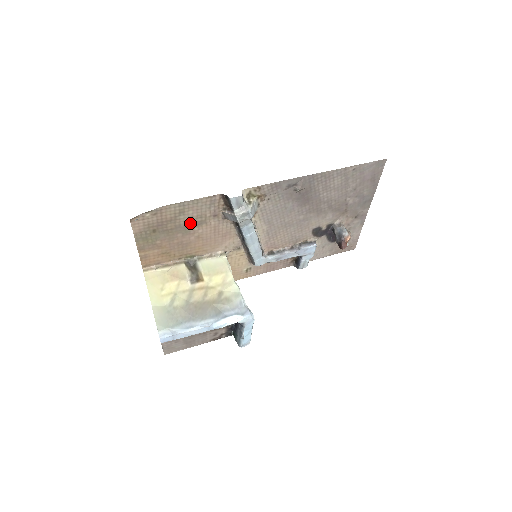
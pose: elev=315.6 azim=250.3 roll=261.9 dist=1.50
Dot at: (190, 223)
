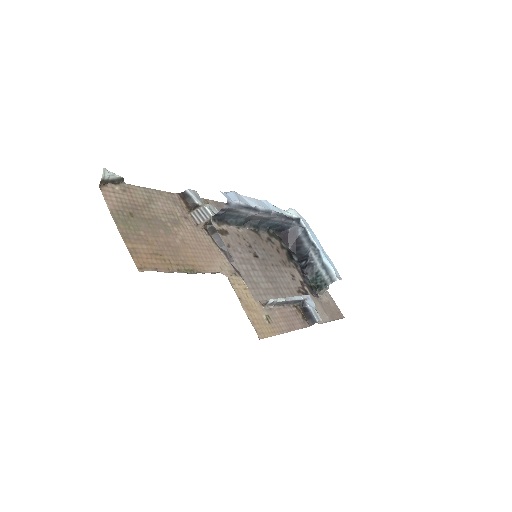
Dot at: (165, 219)
